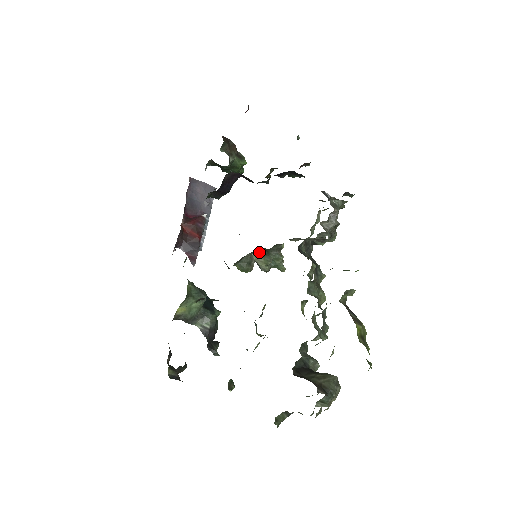
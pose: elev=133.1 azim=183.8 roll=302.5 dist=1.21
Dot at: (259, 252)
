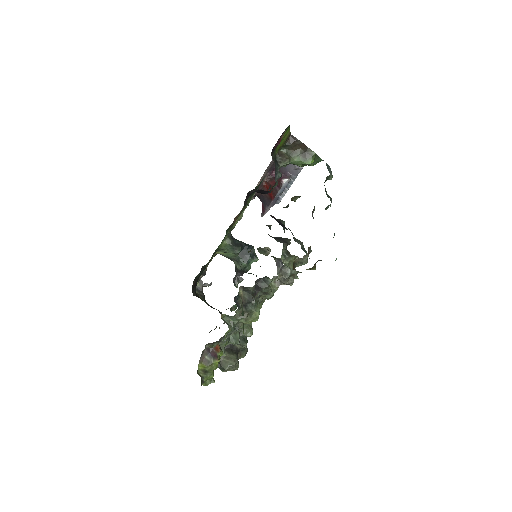
Dot at: occluded
